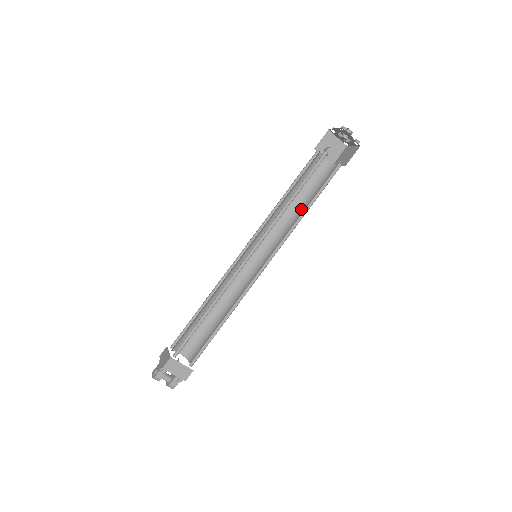
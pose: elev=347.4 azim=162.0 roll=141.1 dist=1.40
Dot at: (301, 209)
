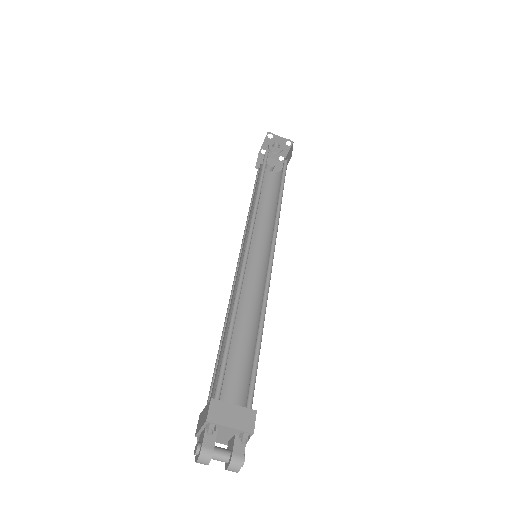
Dot at: (275, 208)
